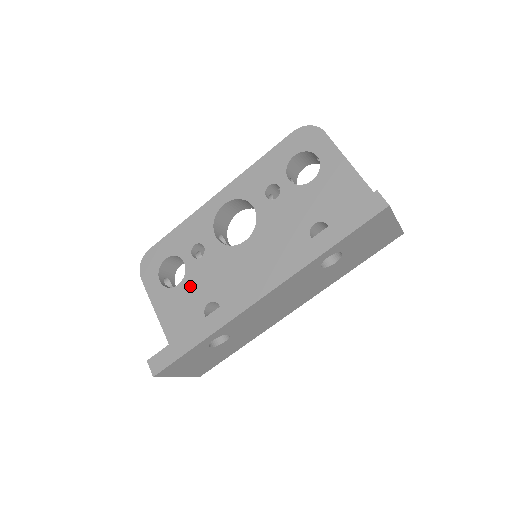
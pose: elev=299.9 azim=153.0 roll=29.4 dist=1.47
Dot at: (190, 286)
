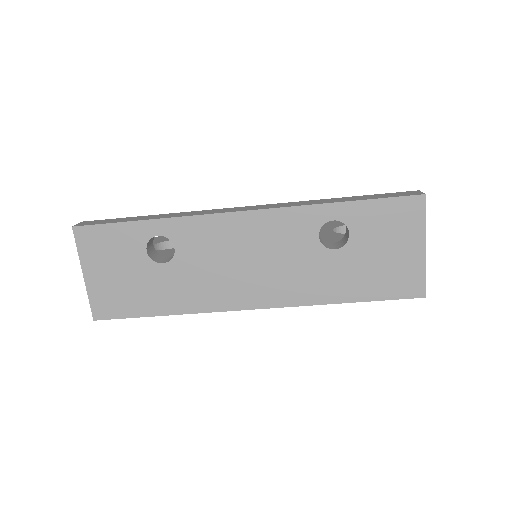
Dot at: (174, 251)
